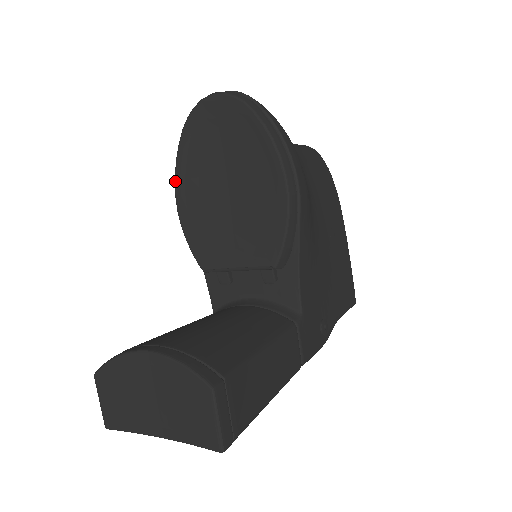
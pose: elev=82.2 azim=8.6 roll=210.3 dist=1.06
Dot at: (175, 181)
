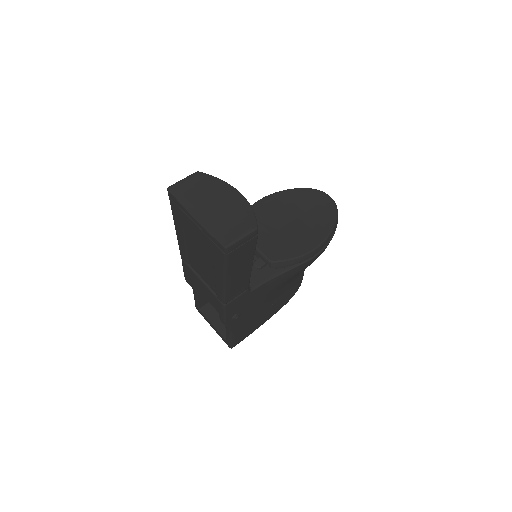
Dot at: (273, 193)
